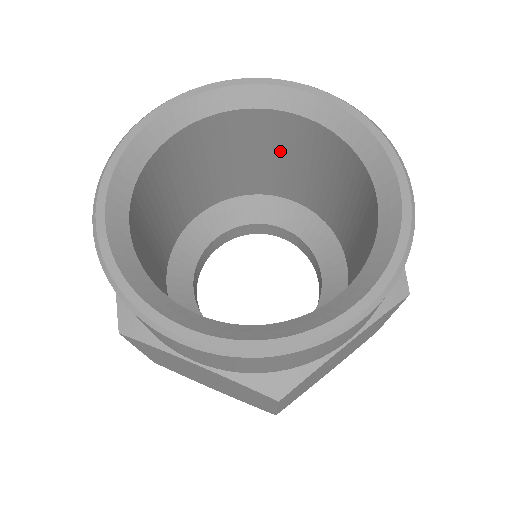
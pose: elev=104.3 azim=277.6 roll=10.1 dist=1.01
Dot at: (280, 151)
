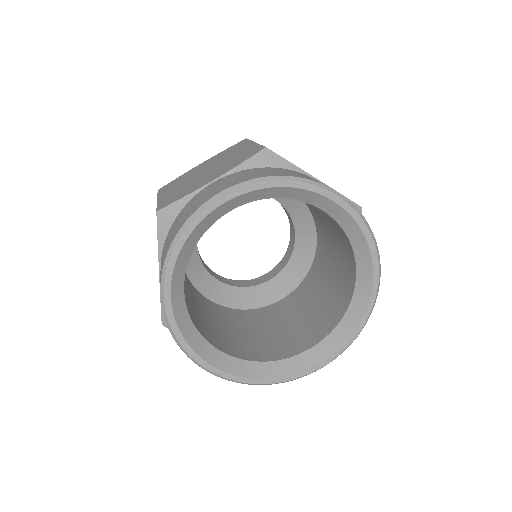
Dot at: occluded
